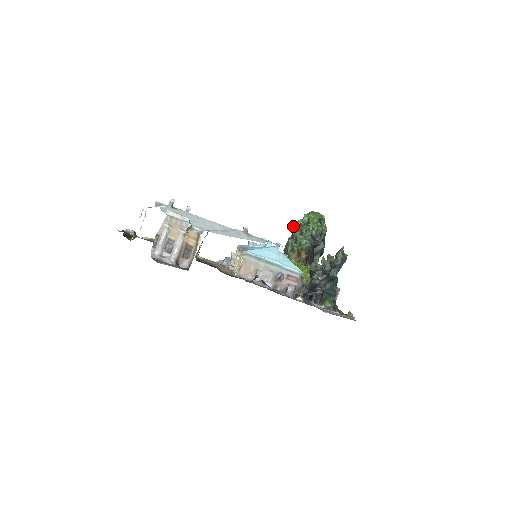
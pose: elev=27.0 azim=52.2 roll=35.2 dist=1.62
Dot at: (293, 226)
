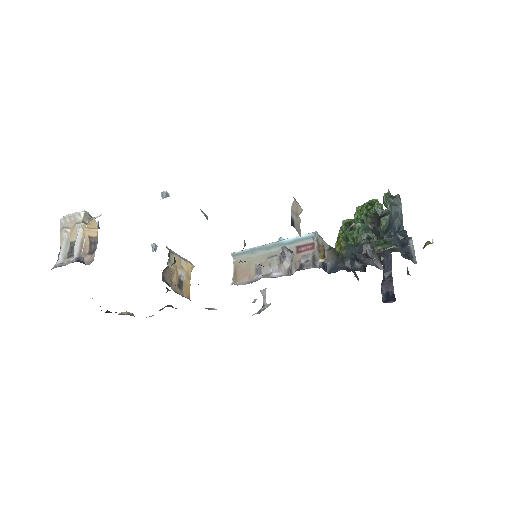
Dot at: (339, 230)
